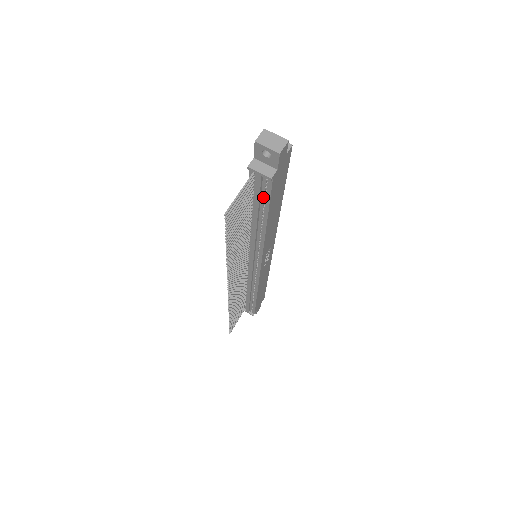
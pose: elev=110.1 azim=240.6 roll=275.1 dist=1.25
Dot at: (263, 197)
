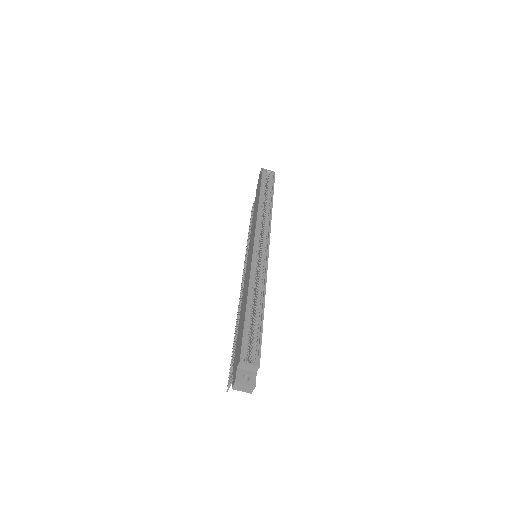
Dot at: occluded
